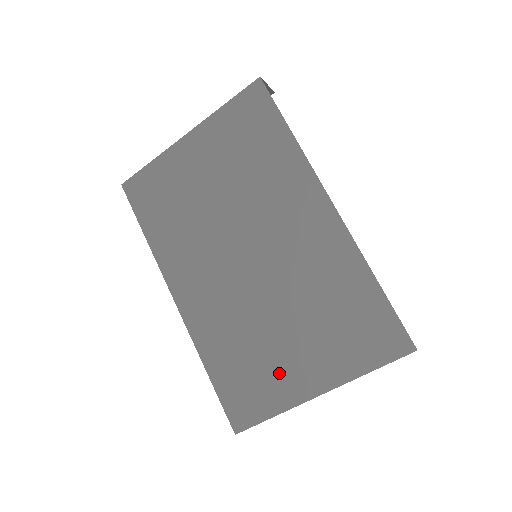
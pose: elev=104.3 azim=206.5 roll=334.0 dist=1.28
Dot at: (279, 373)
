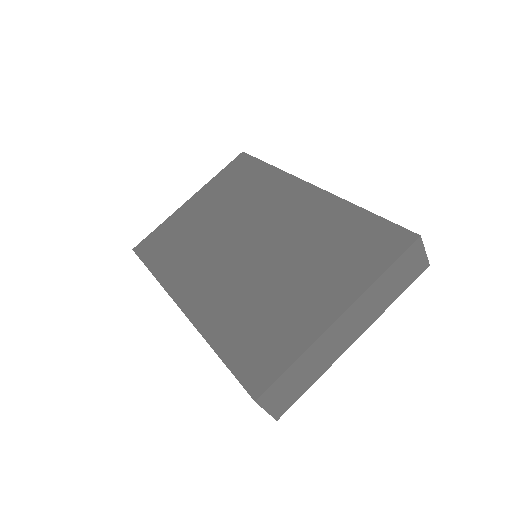
Dot at: (294, 316)
